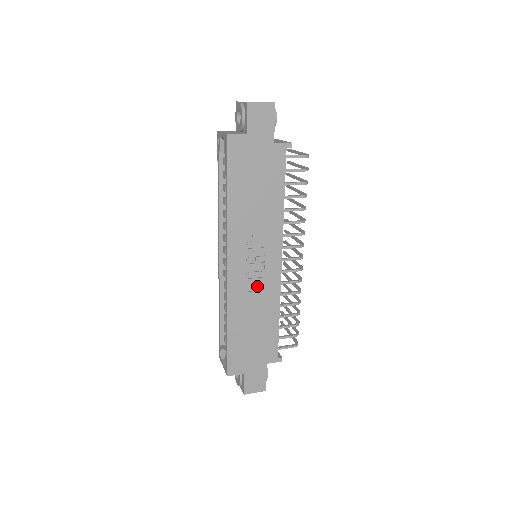
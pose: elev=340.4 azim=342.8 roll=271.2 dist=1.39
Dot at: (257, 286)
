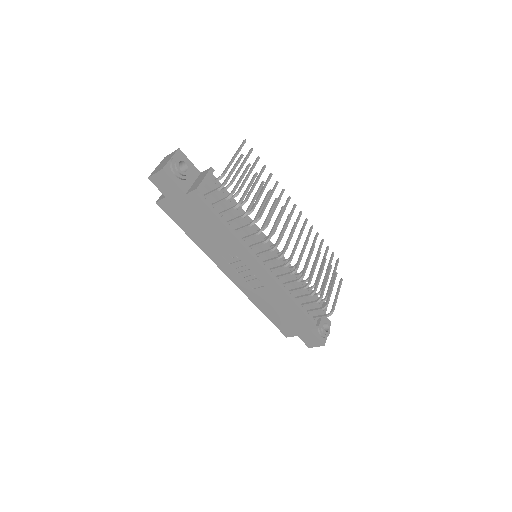
Dot at: (259, 284)
